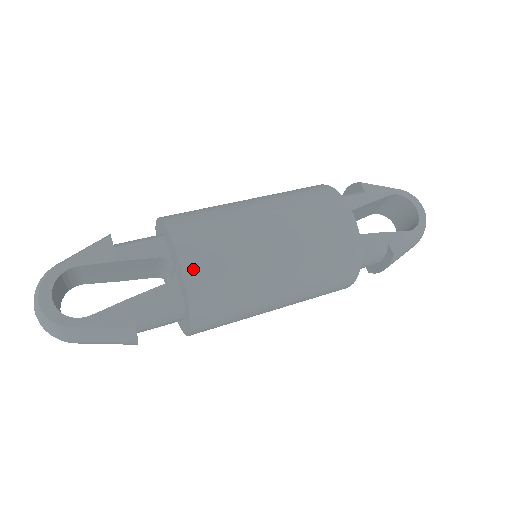
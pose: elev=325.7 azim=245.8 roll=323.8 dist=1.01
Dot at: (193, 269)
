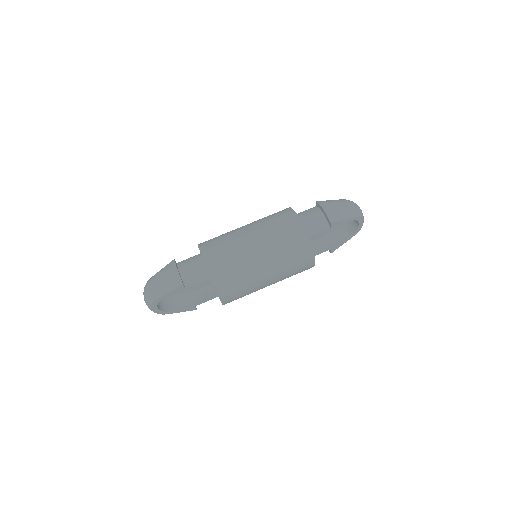
Dot at: (227, 302)
